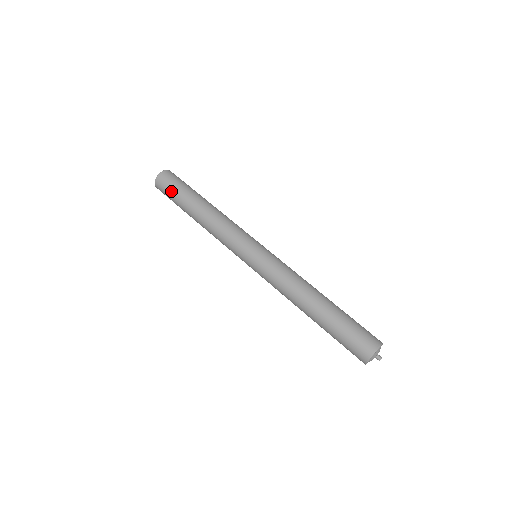
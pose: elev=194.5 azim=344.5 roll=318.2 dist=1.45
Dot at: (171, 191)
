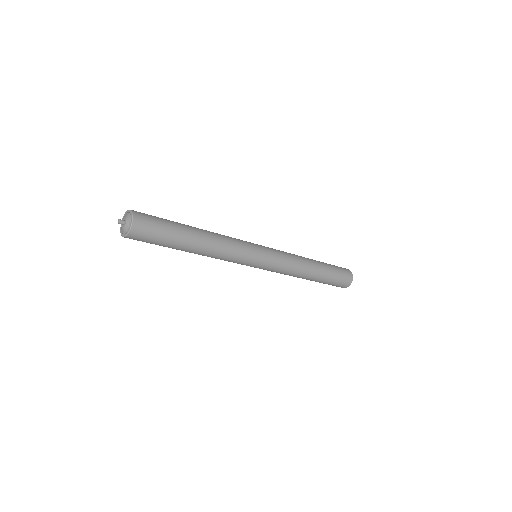
Dot at: (156, 240)
